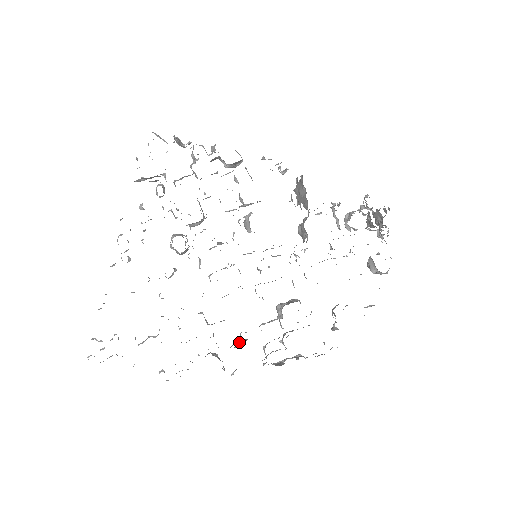
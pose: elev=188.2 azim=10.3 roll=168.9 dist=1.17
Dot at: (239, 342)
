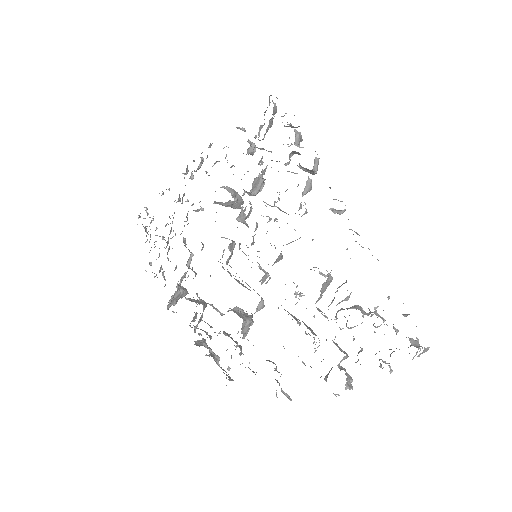
Dot at: (197, 300)
